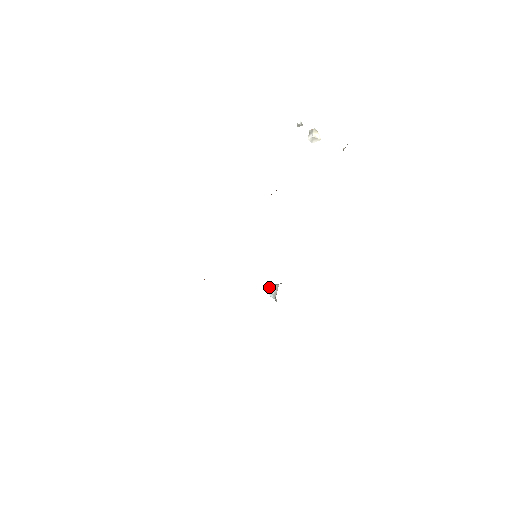
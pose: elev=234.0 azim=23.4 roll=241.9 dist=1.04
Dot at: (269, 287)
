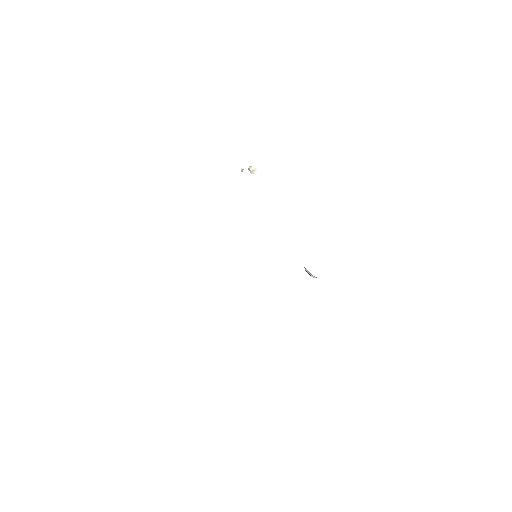
Dot at: (307, 272)
